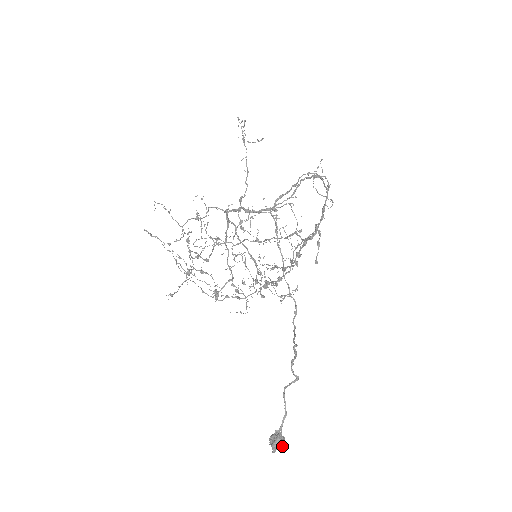
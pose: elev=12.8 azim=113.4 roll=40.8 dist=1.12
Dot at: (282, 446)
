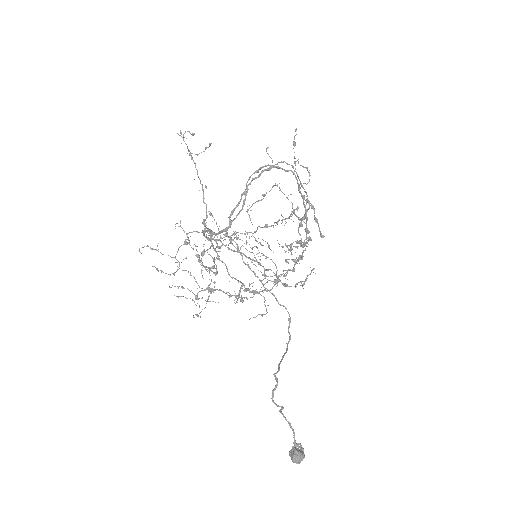
Dot at: (302, 459)
